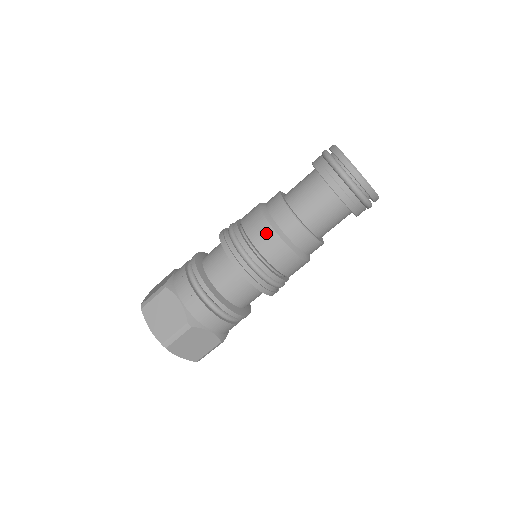
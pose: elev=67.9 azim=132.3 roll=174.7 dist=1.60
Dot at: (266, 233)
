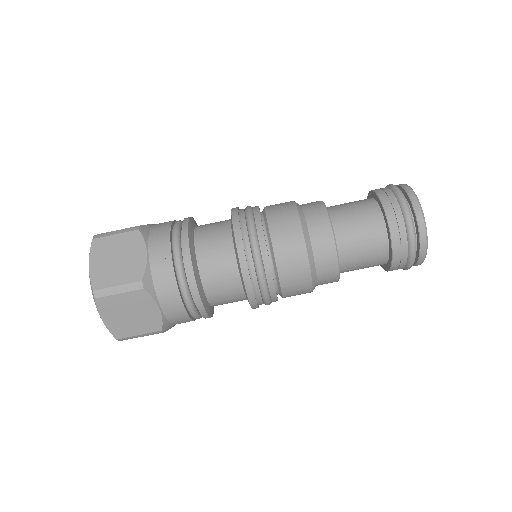
Dot at: (301, 279)
